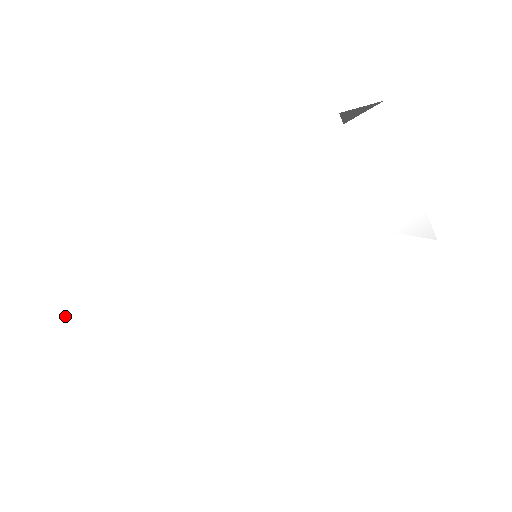
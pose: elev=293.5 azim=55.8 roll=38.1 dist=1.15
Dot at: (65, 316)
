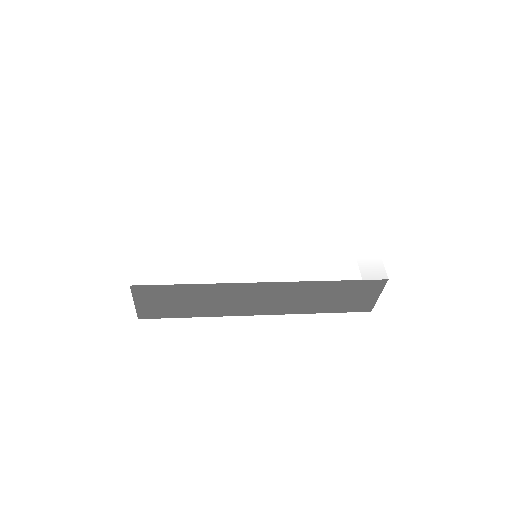
Dot at: (139, 210)
